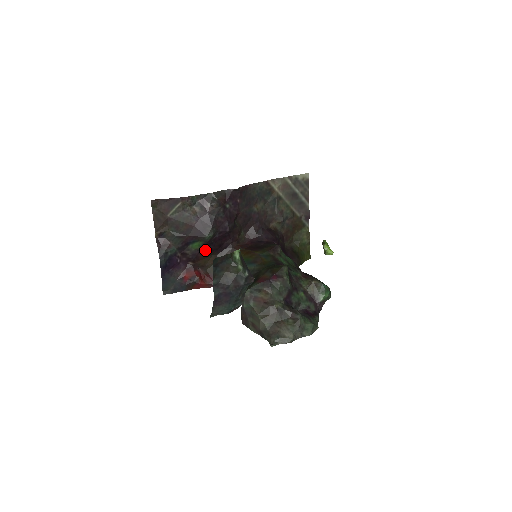
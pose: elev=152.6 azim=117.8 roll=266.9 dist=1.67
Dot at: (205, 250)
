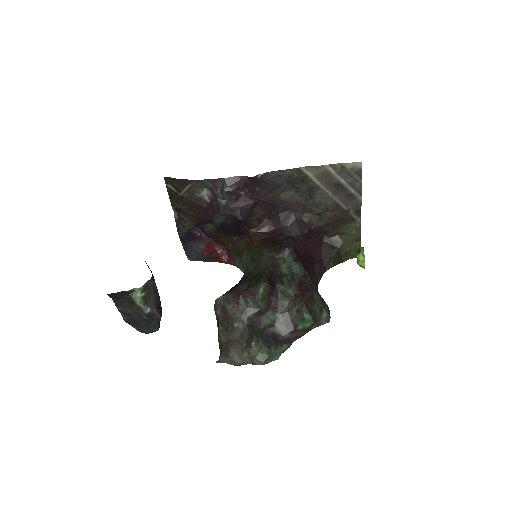
Dot at: (221, 231)
